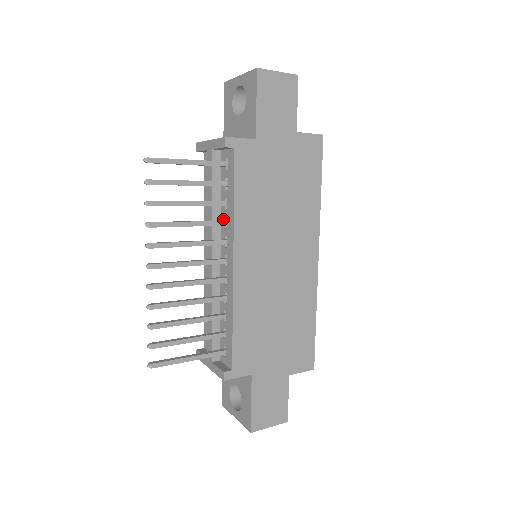
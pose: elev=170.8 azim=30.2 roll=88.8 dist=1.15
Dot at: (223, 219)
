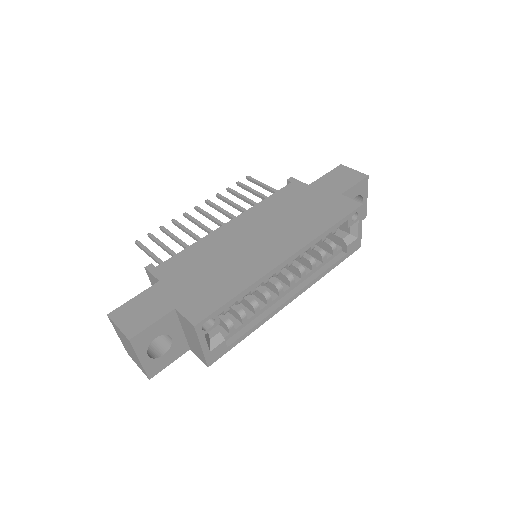
Dot at: occluded
